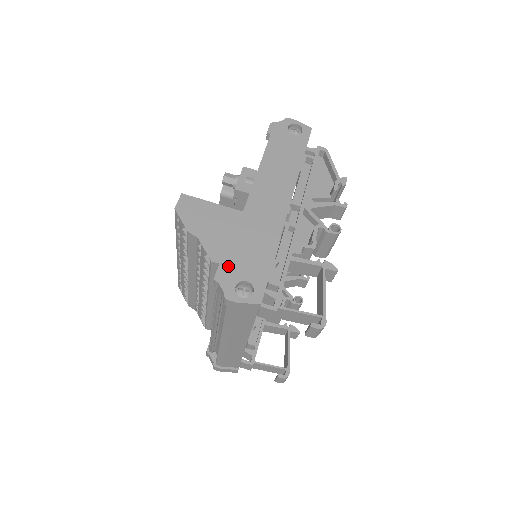
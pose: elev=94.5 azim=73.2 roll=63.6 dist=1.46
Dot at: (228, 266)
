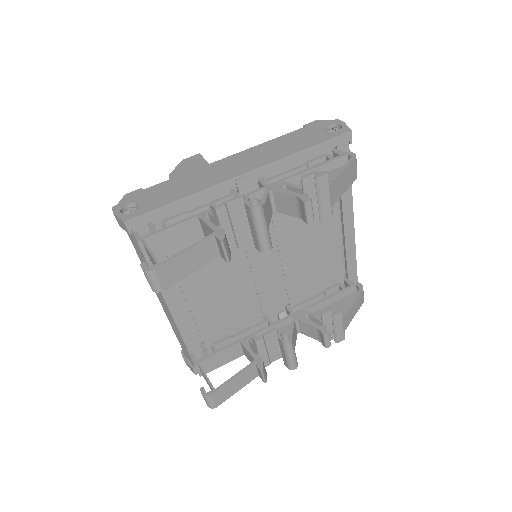
Dot at: (143, 191)
